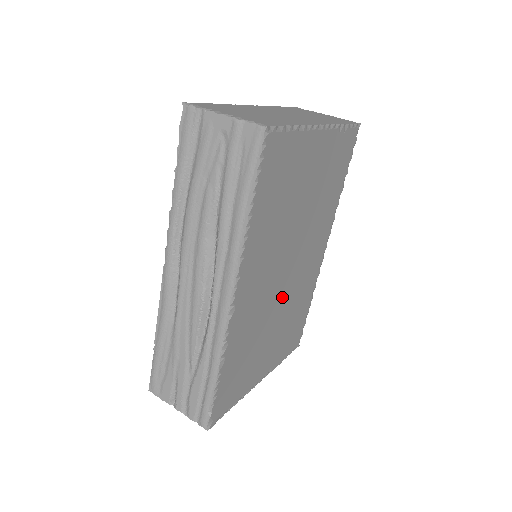
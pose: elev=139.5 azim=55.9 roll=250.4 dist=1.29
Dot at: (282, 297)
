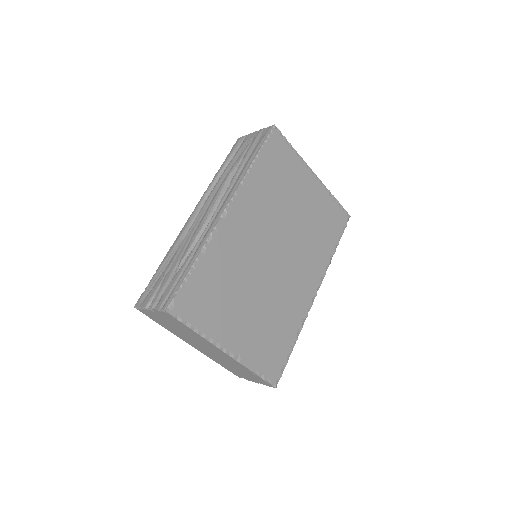
Dot at: (266, 277)
